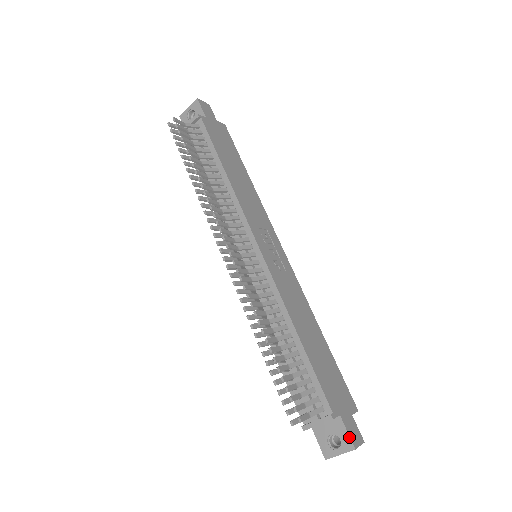
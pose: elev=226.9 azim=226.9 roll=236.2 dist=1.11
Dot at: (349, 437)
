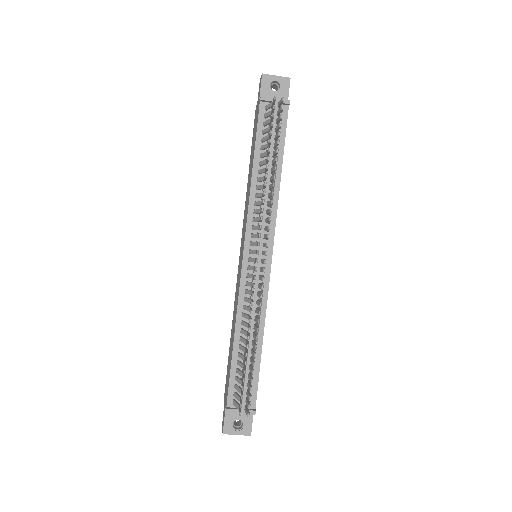
Dot at: occluded
